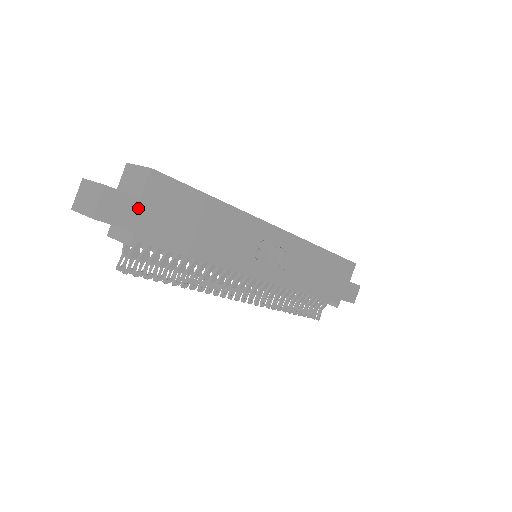
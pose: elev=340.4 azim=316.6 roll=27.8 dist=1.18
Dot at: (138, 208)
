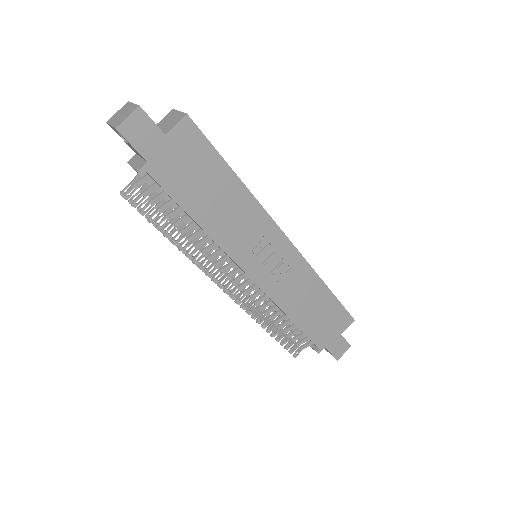
Dot at: (160, 142)
